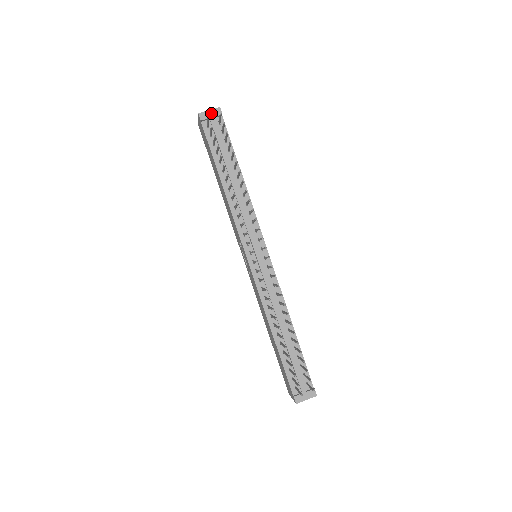
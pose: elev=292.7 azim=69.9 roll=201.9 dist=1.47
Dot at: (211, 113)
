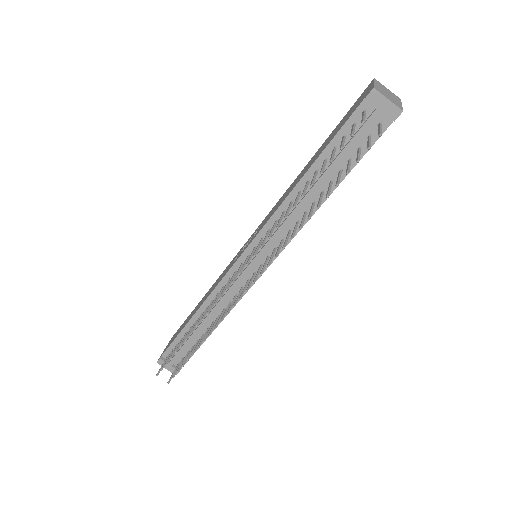
Dot at: (386, 105)
